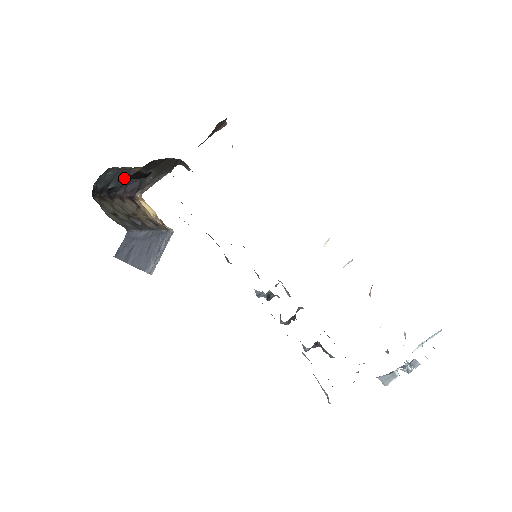
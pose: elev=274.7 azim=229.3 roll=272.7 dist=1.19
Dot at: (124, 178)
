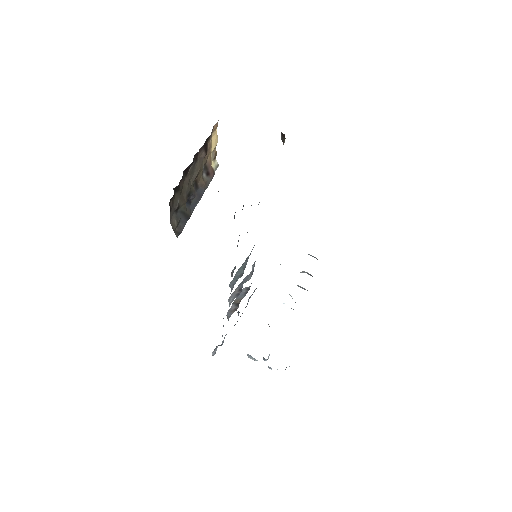
Dot at: occluded
